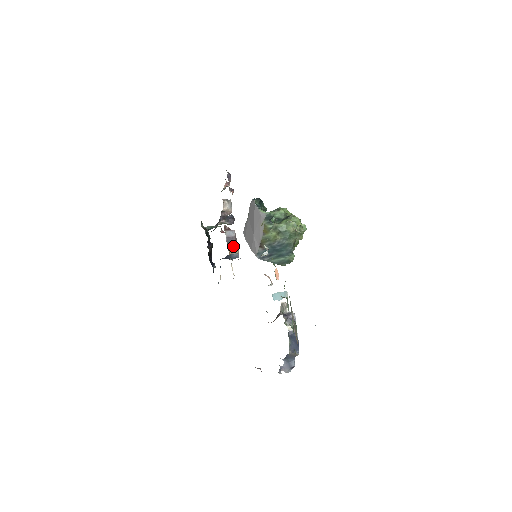
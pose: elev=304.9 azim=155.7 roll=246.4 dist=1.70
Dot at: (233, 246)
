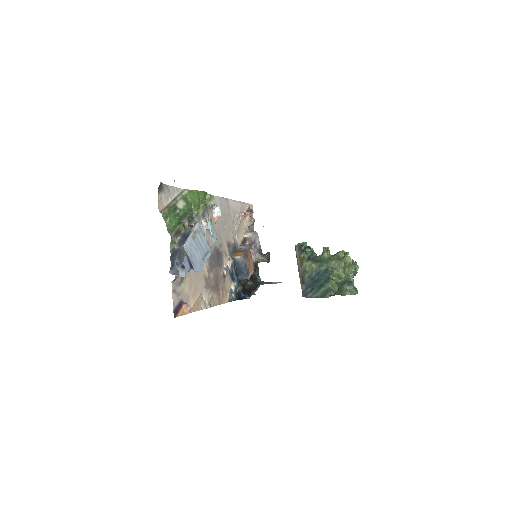
Dot at: (240, 253)
